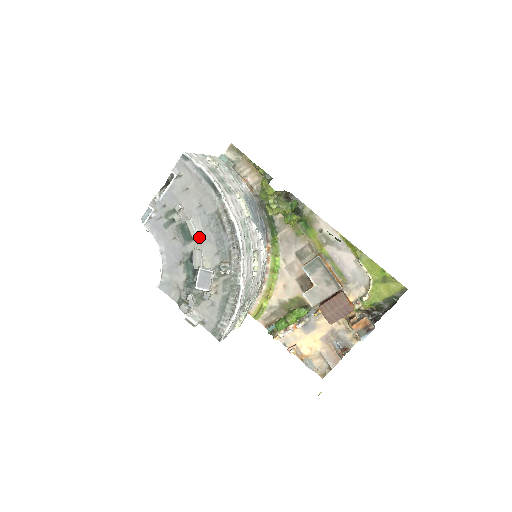
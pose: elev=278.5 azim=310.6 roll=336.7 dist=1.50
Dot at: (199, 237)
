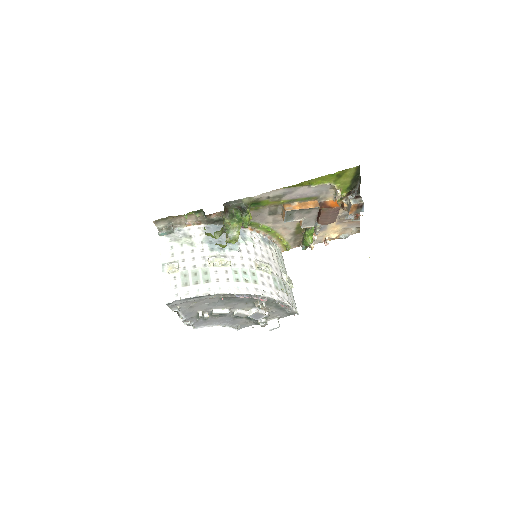
Dot at: (228, 309)
